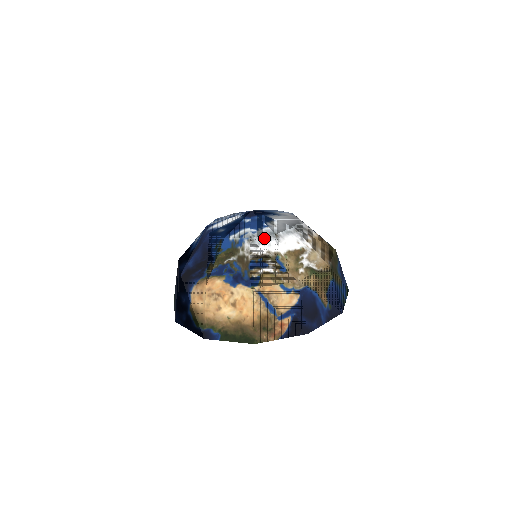
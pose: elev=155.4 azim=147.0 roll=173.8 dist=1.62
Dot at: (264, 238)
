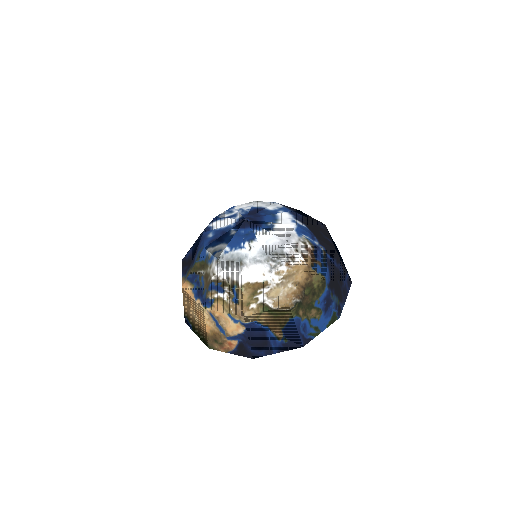
Dot at: (229, 263)
